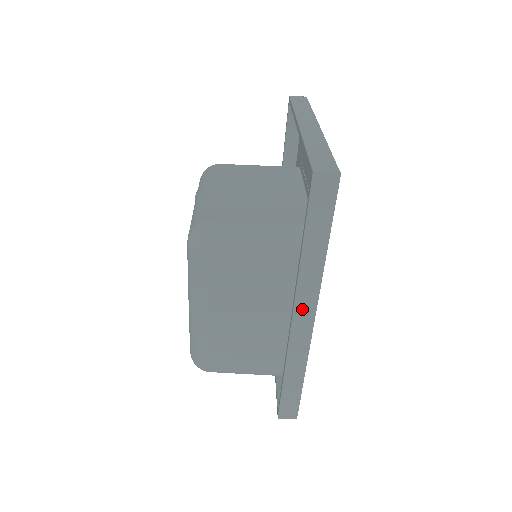
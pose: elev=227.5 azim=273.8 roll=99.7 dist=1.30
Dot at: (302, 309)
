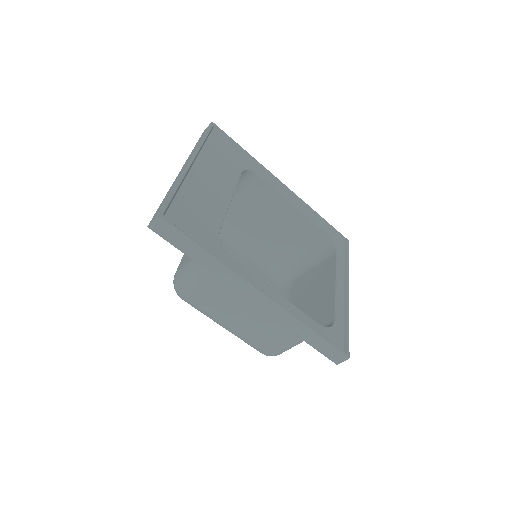
Dot at: (247, 293)
